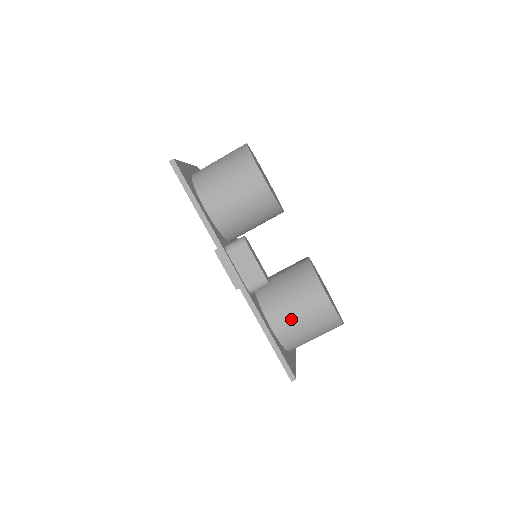
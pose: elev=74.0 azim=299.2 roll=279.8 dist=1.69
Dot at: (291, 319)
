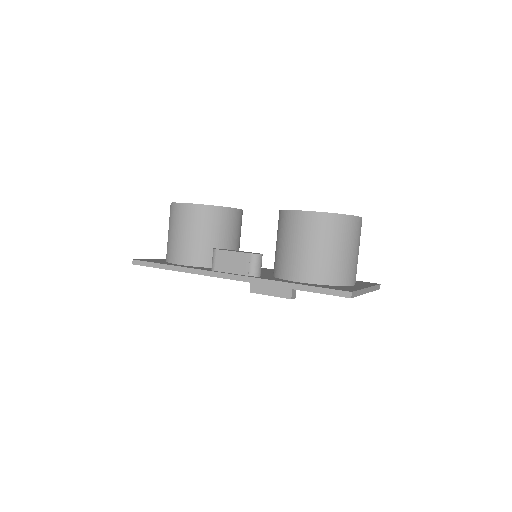
Dot at: (302, 258)
